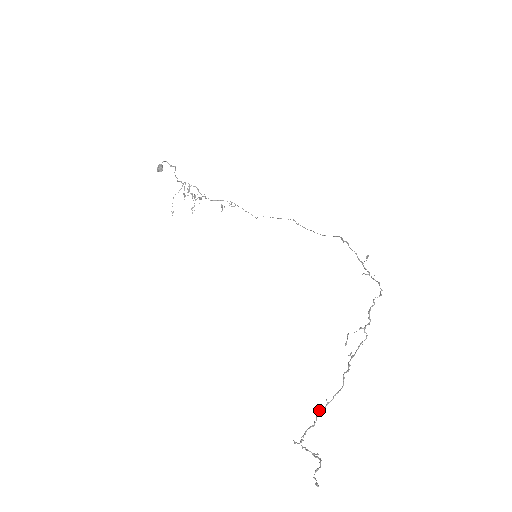
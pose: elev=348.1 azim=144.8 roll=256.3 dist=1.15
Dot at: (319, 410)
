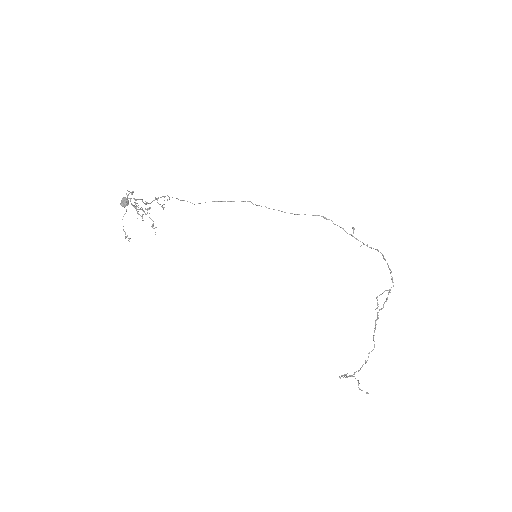
Dot at: occluded
